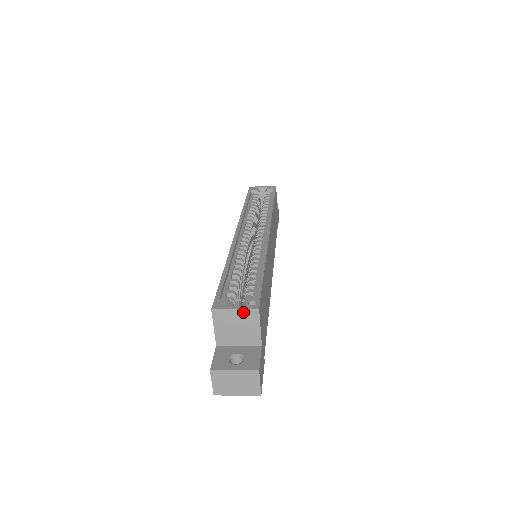
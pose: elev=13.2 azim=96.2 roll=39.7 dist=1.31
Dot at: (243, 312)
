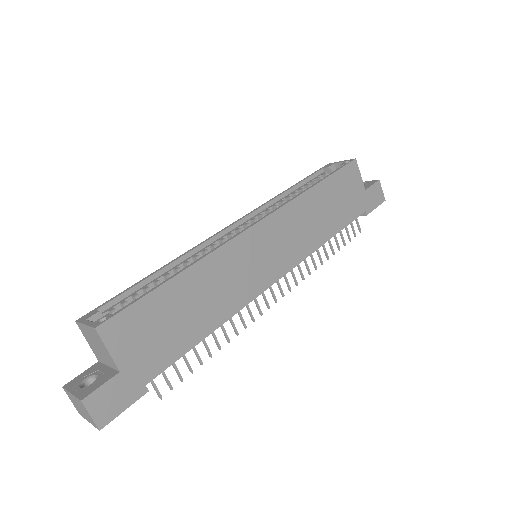
Dot at: (90, 329)
